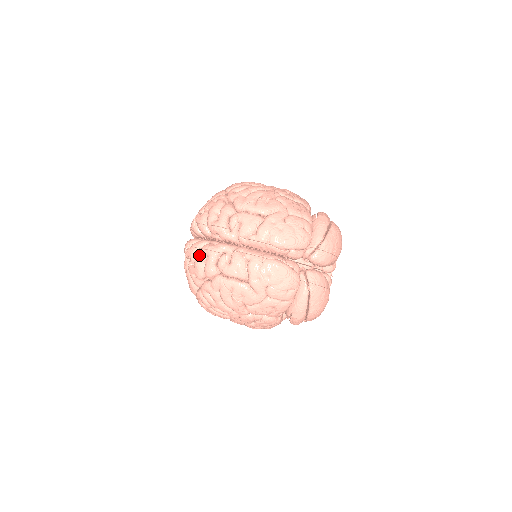
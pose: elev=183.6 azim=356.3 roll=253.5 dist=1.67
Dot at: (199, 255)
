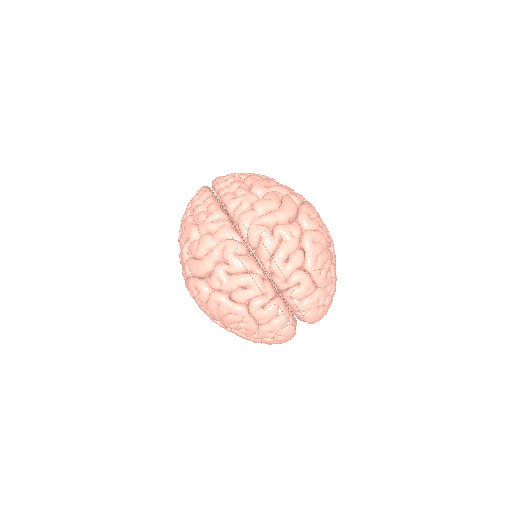
Dot at: (245, 281)
